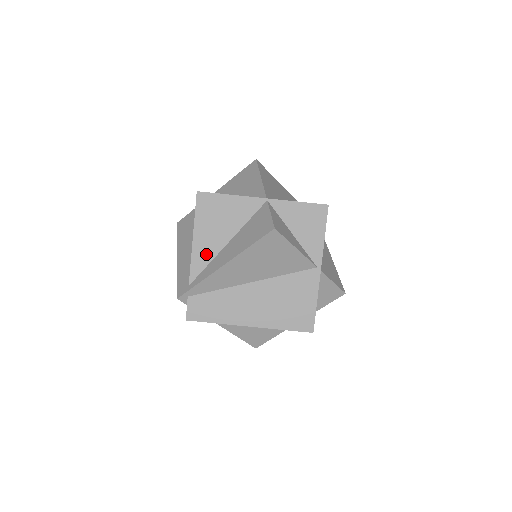
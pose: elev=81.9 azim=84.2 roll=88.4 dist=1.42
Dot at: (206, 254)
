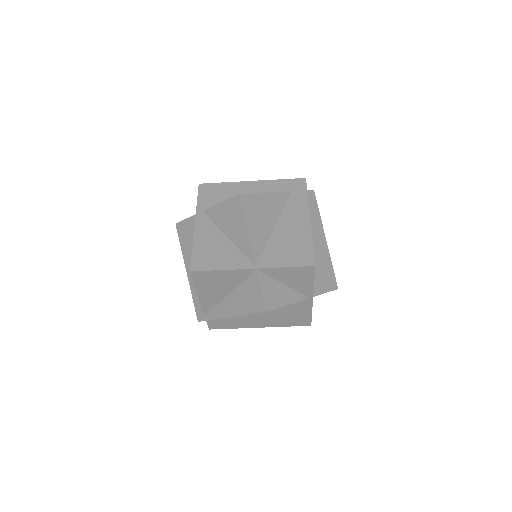
Dot at: (212, 301)
